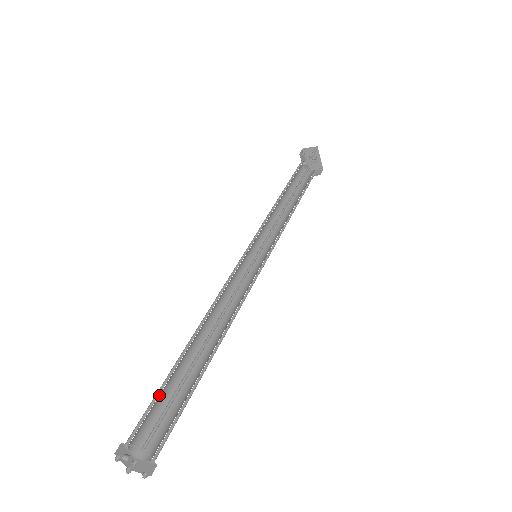
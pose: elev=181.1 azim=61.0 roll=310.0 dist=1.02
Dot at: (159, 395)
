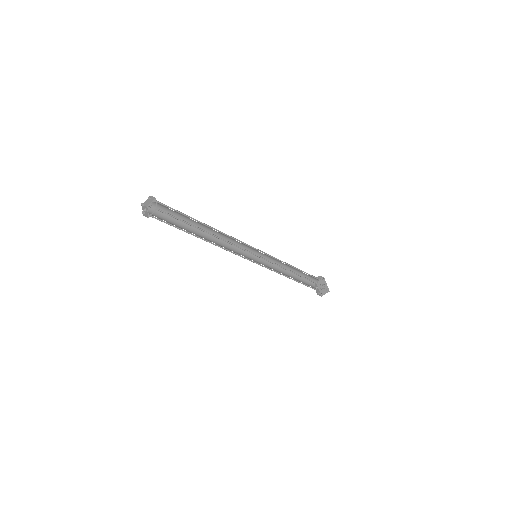
Dot at: (172, 219)
